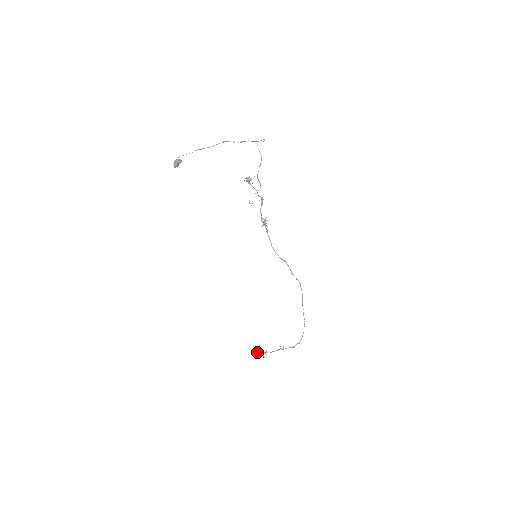
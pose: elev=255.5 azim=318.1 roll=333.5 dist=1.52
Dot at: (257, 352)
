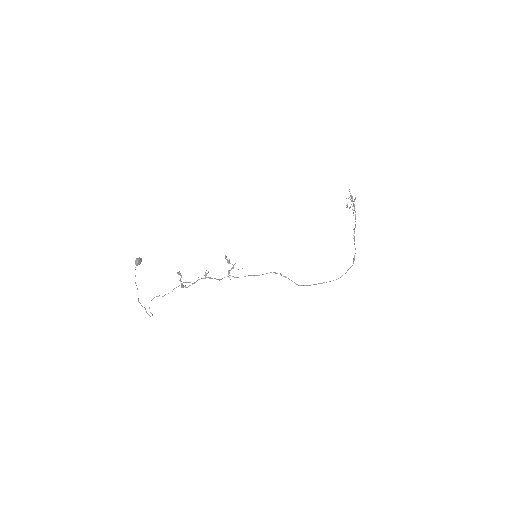
Dot at: occluded
